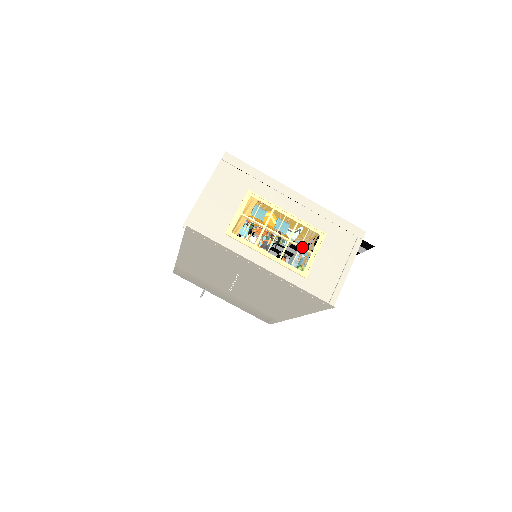
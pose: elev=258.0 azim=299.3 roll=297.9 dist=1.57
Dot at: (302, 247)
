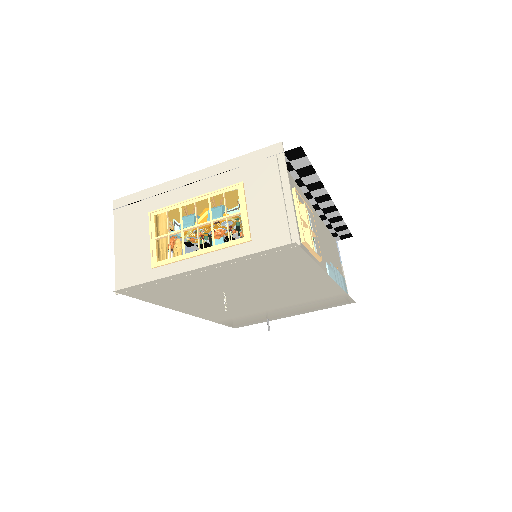
Dot at: (228, 216)
